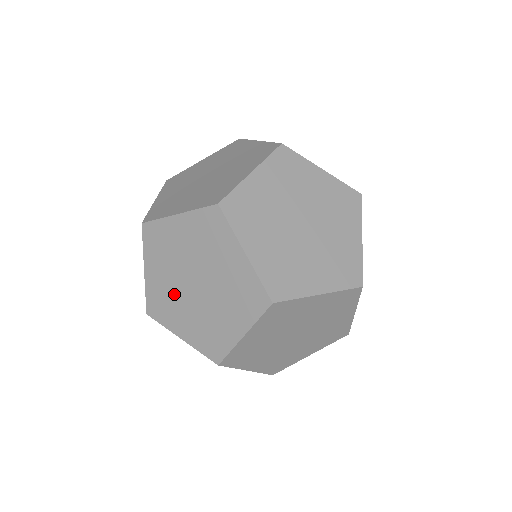
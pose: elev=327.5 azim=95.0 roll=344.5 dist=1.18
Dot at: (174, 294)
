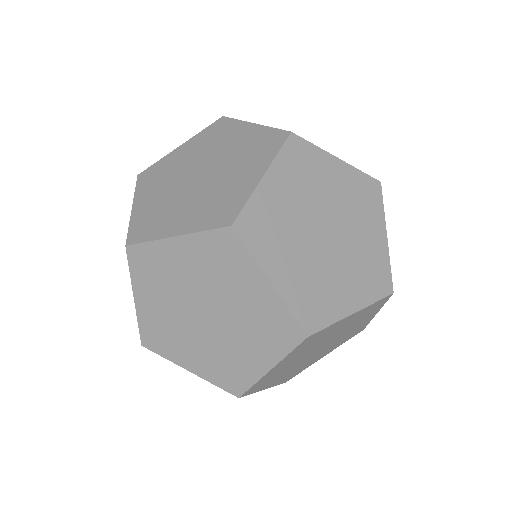
Dot at: (177, 325)
